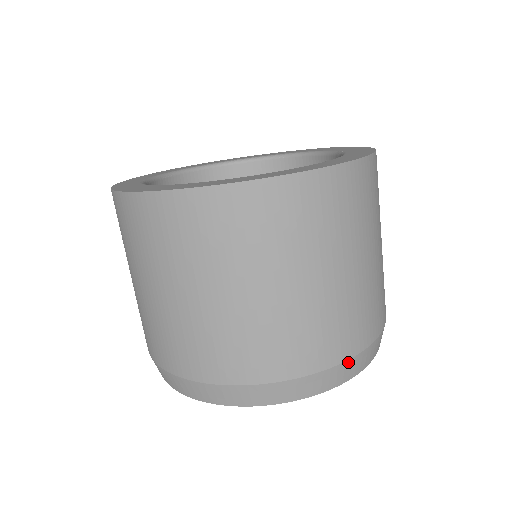
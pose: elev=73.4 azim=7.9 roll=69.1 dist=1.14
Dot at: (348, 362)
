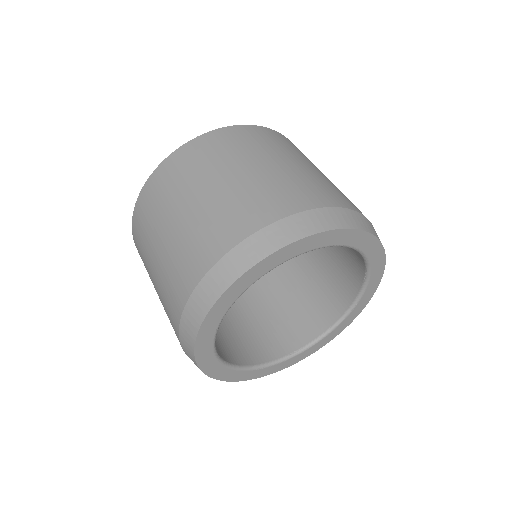
Dot at: (369, 222)
